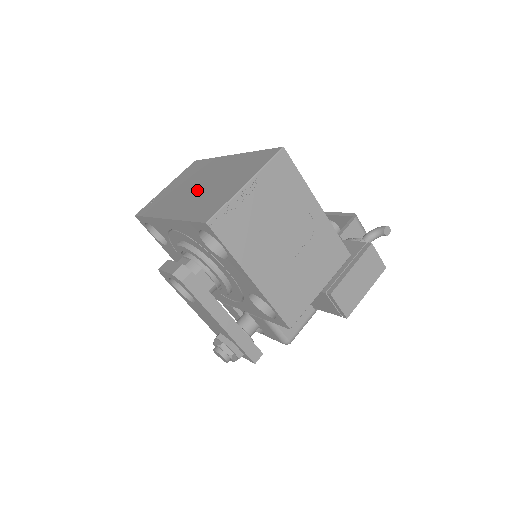
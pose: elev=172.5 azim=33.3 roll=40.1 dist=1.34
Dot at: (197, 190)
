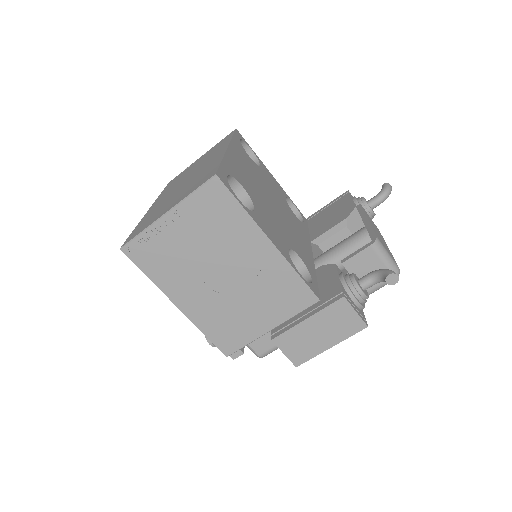
Dot at: (179, 186)
